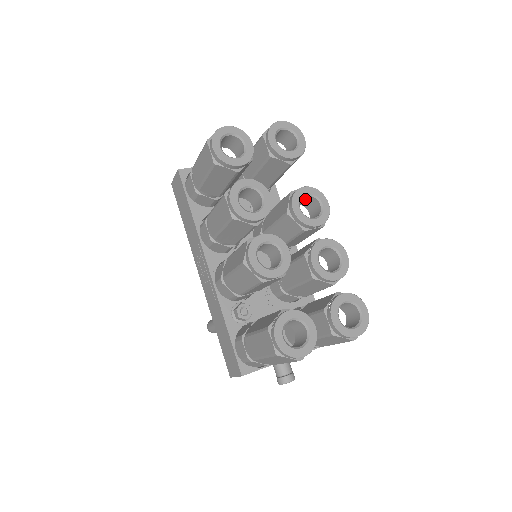
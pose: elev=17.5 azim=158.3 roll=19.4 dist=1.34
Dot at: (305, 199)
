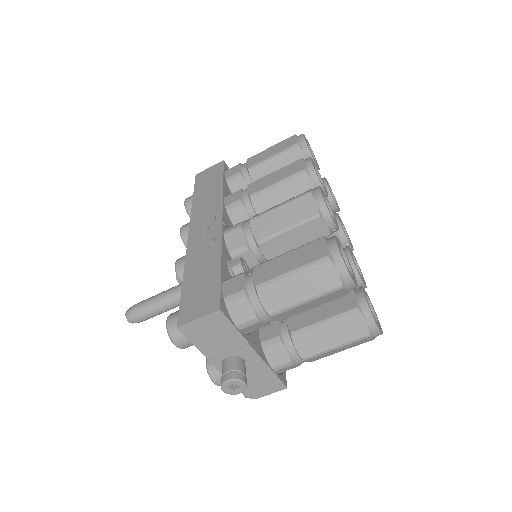
Dot at: occluded
